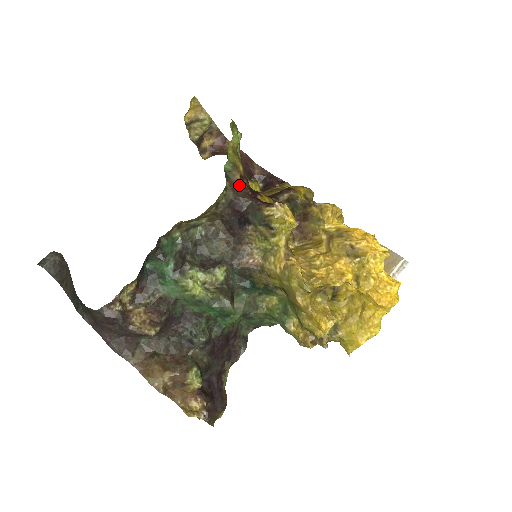
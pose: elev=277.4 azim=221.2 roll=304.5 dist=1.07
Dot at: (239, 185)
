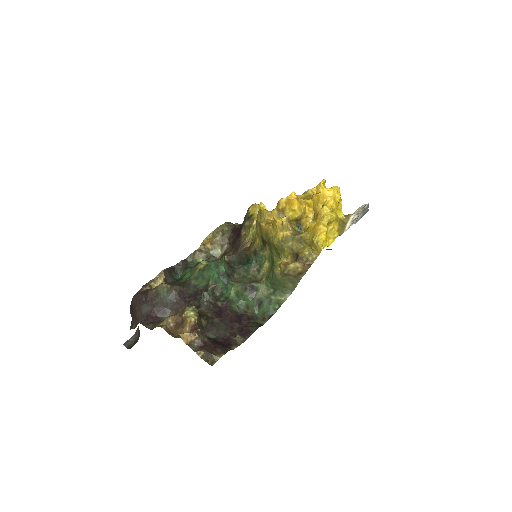
Dot at: occluded
